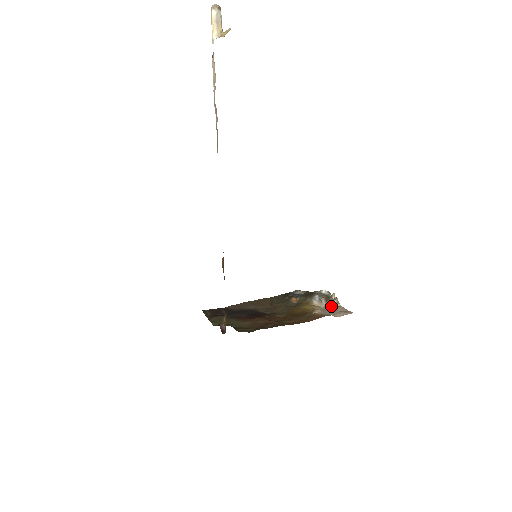
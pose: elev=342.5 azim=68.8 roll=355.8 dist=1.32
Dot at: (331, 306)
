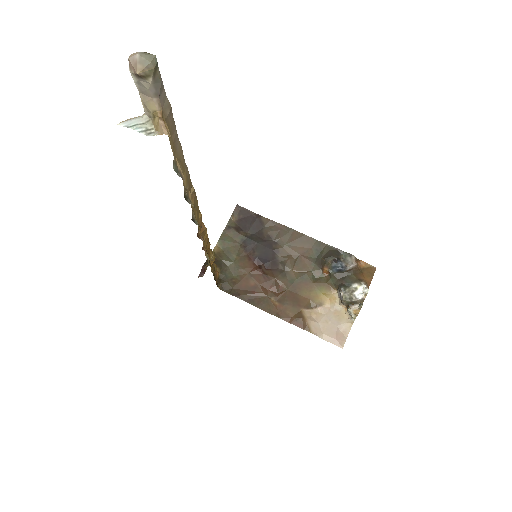
Dot at: (345, 313)
